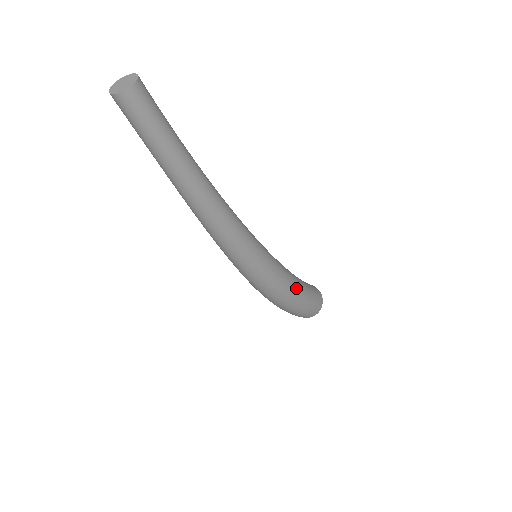
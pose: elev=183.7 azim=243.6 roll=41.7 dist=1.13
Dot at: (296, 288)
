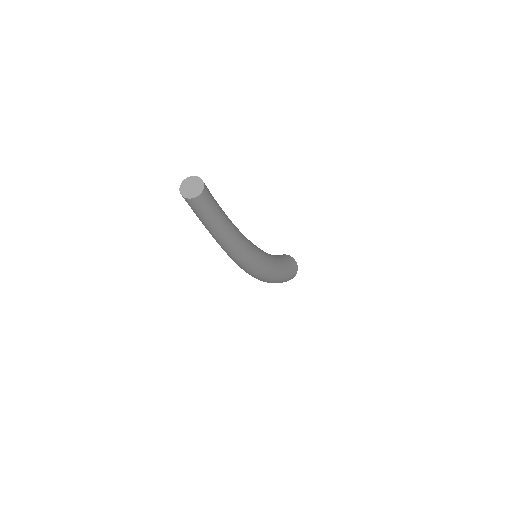
Dot at: (280, 273)
